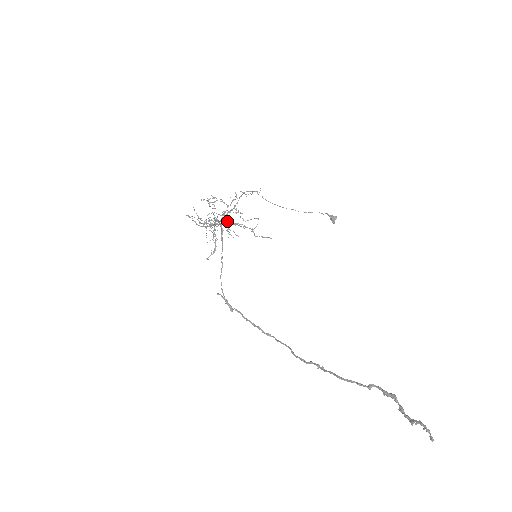
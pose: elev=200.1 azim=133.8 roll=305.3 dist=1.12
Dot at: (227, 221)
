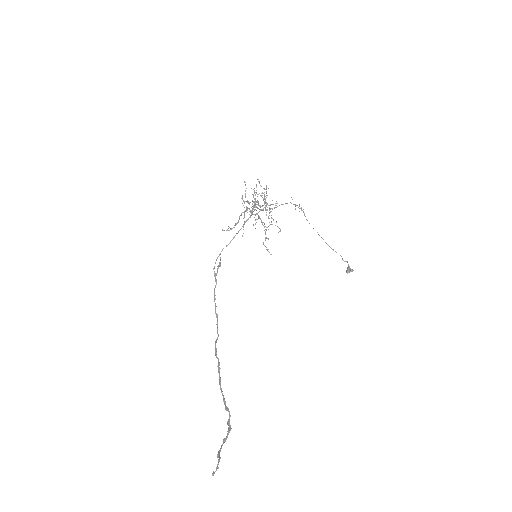
Dot at: occluded
